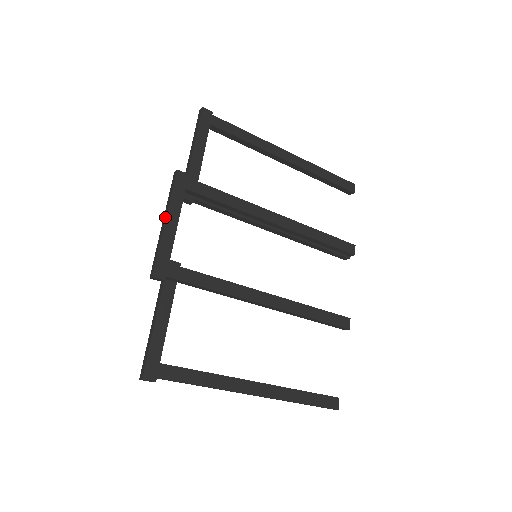
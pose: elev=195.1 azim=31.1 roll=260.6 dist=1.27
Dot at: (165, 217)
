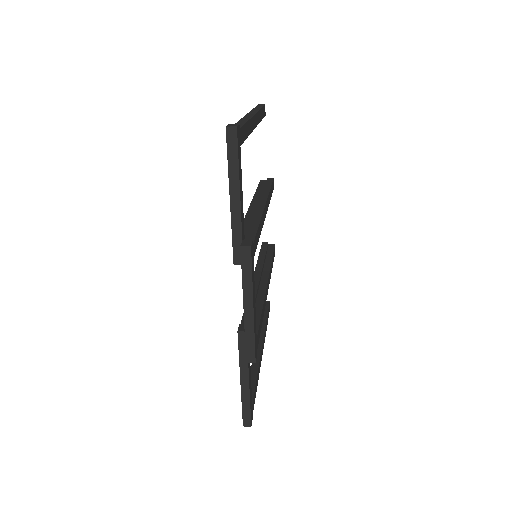
Dot at: (251, 304)
